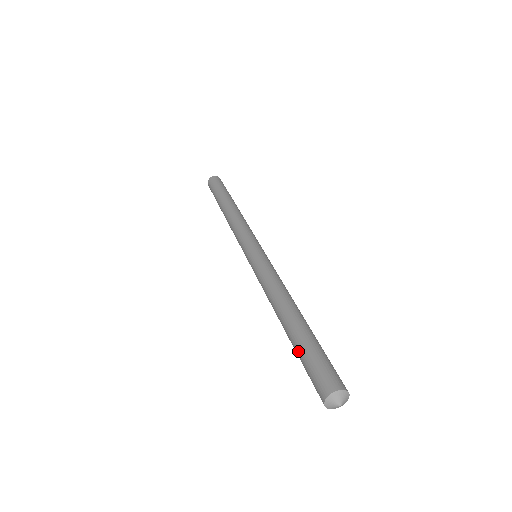
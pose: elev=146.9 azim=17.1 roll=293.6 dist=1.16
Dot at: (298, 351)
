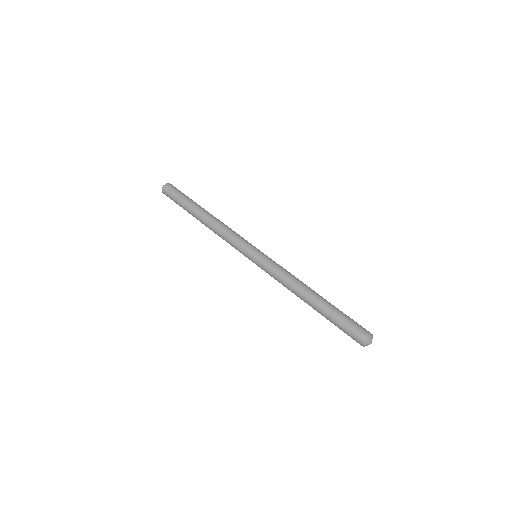
Dot at: (333, 320)
